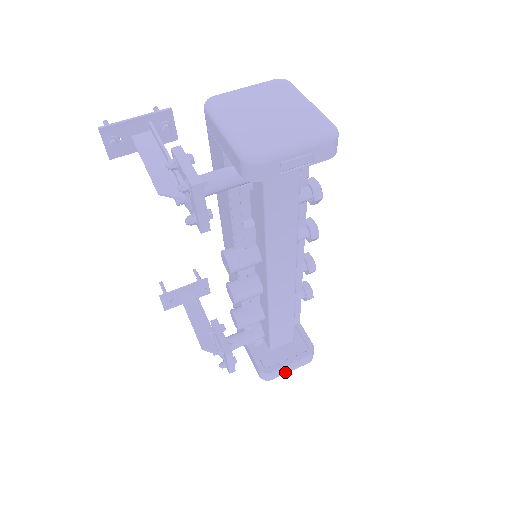
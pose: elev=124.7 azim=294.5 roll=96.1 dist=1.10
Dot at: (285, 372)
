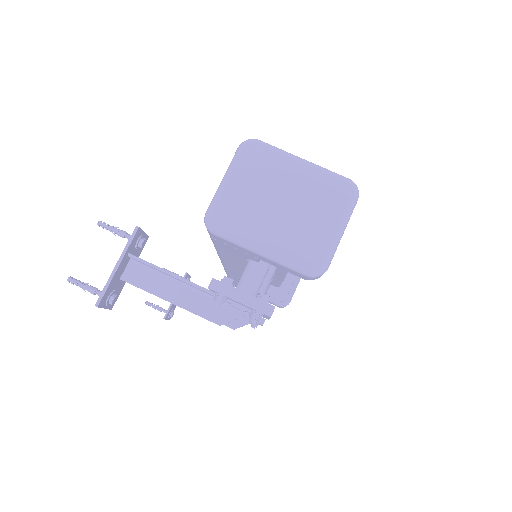
Dot at: occluded
